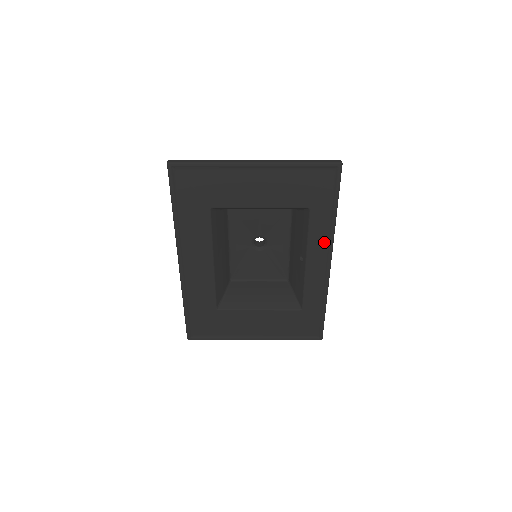
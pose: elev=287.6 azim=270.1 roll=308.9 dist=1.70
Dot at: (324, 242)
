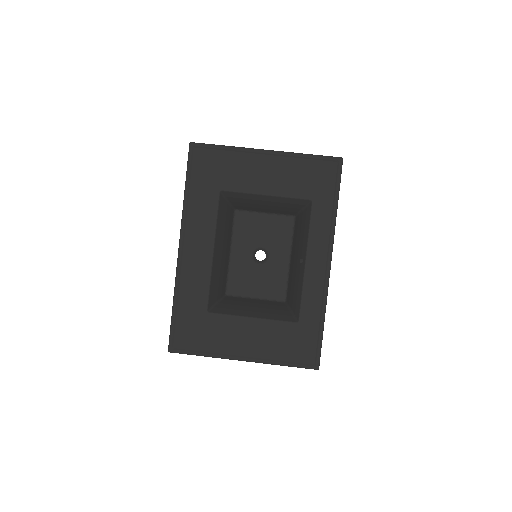
Dot at: (324, 239)
